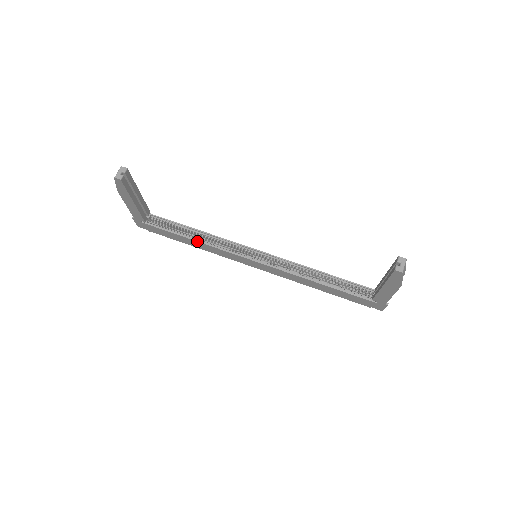
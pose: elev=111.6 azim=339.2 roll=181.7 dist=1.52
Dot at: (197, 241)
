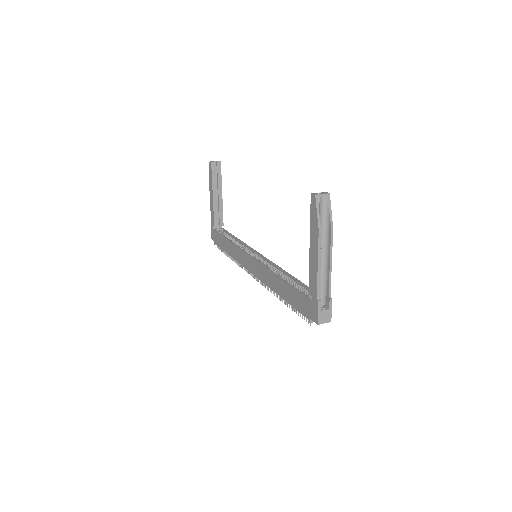
Dot at: (230, 241)
